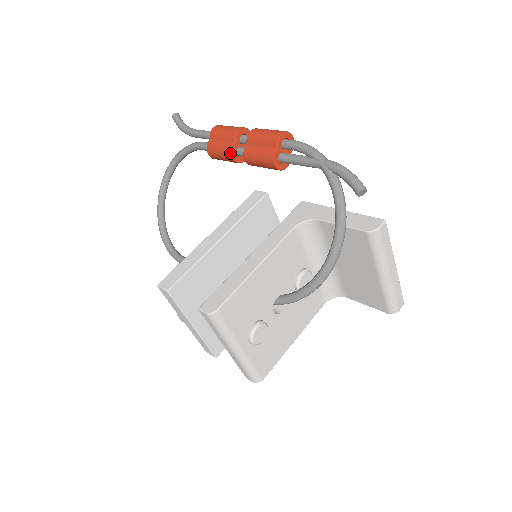
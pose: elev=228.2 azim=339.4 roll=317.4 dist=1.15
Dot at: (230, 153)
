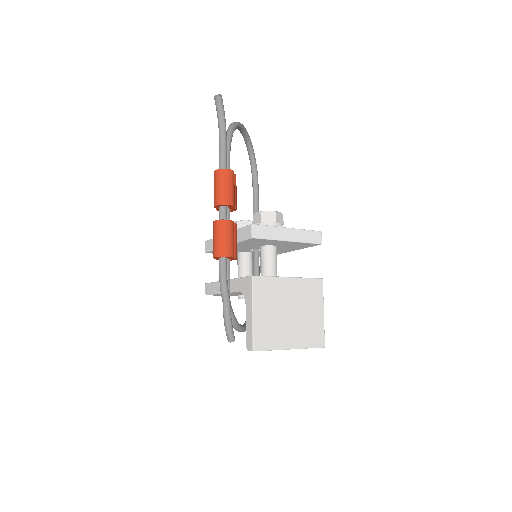
Dot at: occluded
